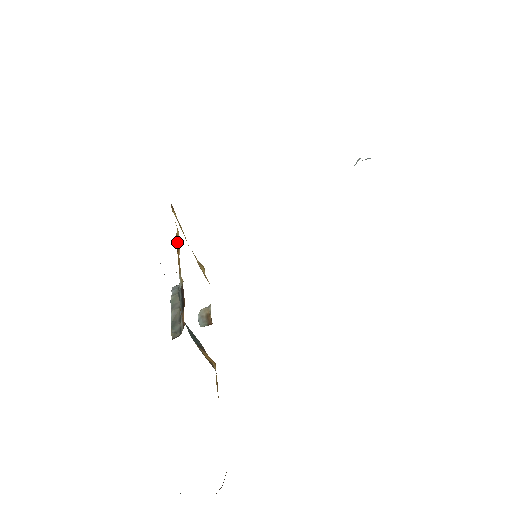
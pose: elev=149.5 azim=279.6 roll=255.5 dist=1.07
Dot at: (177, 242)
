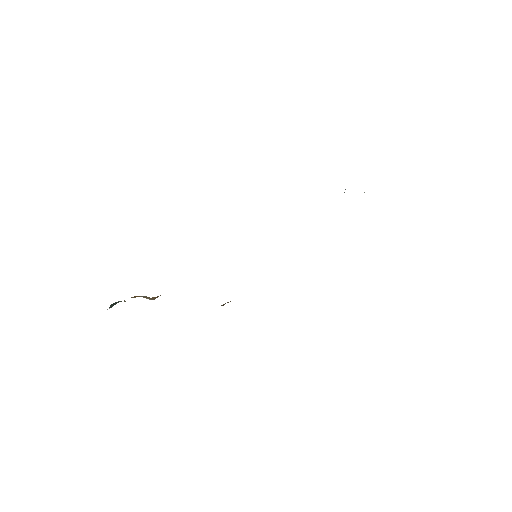
Dot at: occluded
